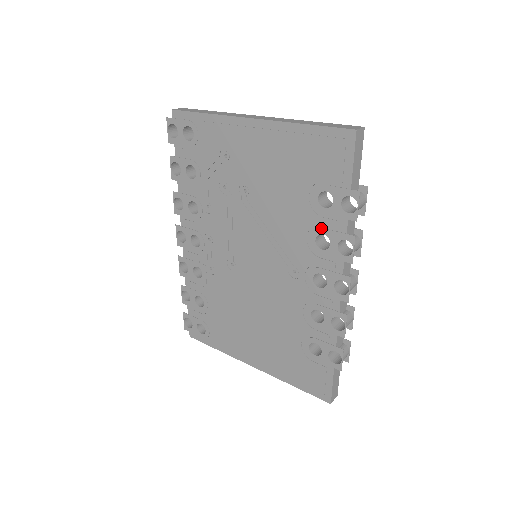
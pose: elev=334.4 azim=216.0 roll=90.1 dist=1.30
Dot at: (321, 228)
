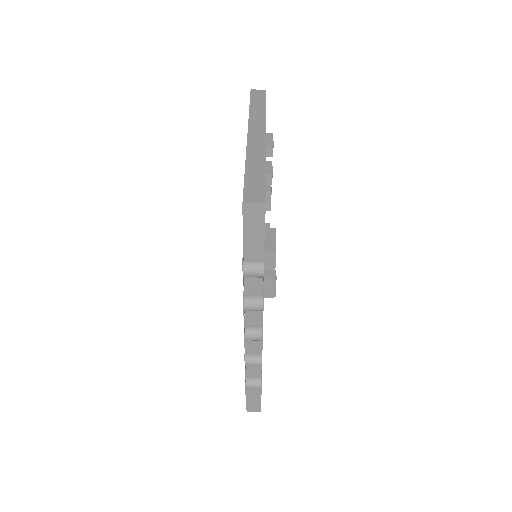
Dot at: occluded
